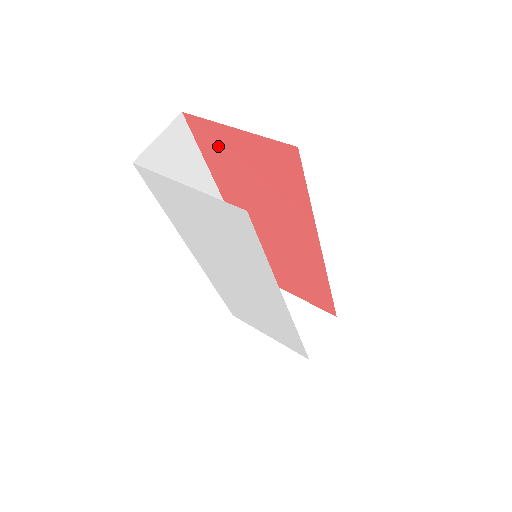
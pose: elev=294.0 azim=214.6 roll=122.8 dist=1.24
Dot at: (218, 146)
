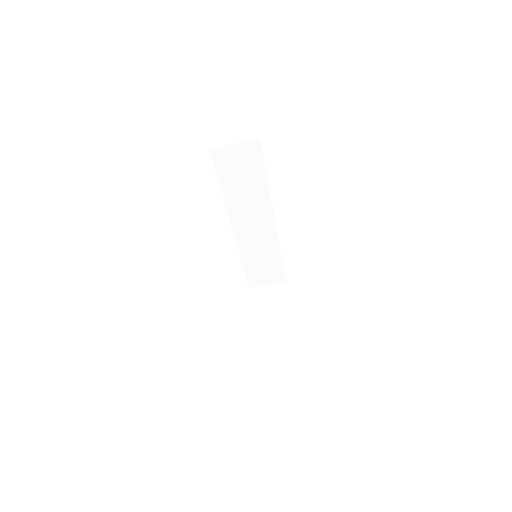
Dot at: occluded
